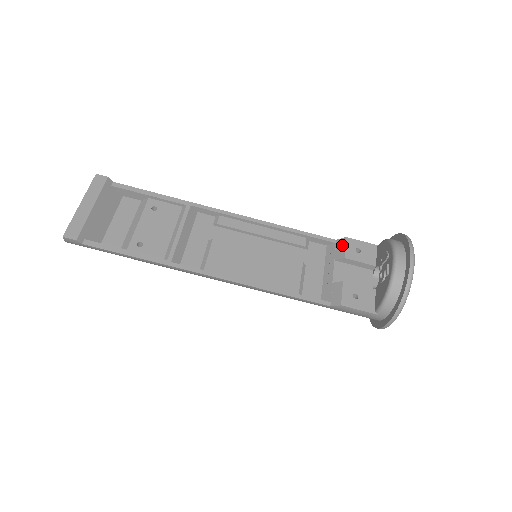
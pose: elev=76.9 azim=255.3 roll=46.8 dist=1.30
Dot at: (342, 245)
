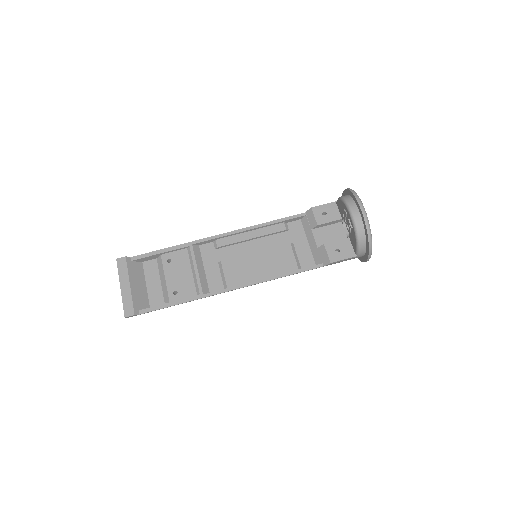
Dot at: (311, 215)
